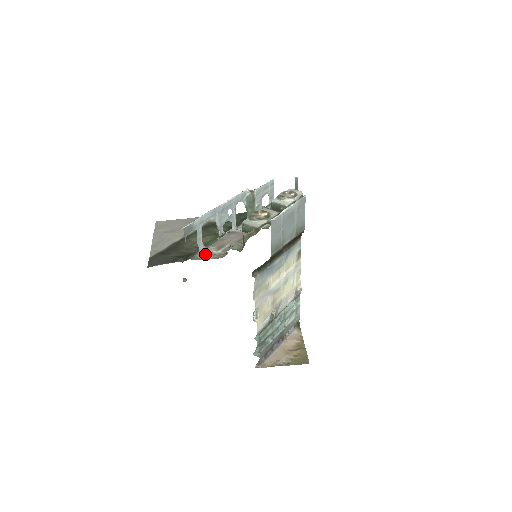
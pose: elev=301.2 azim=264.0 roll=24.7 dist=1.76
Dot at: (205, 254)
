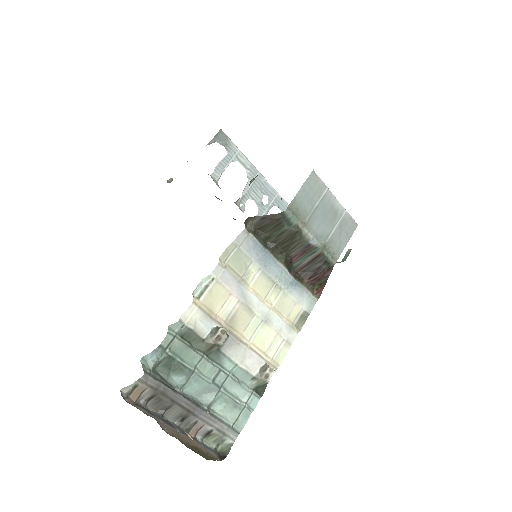
Dot at: occluded
